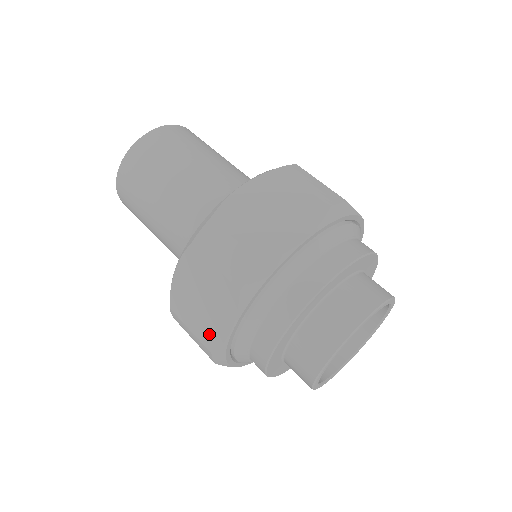
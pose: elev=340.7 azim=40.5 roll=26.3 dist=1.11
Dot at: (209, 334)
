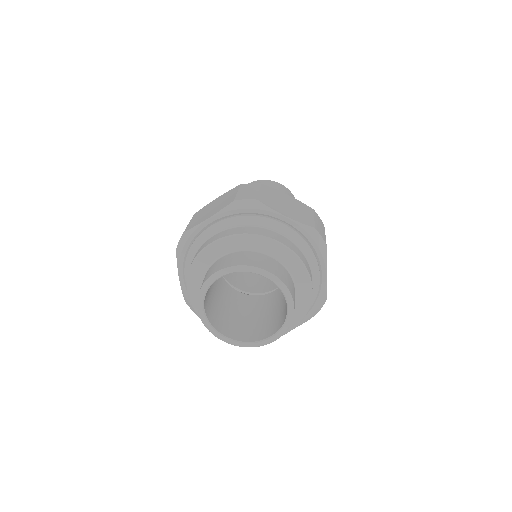
Dot at: occluded
